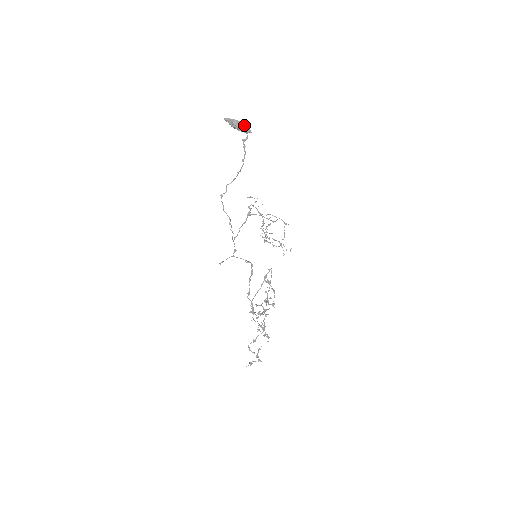
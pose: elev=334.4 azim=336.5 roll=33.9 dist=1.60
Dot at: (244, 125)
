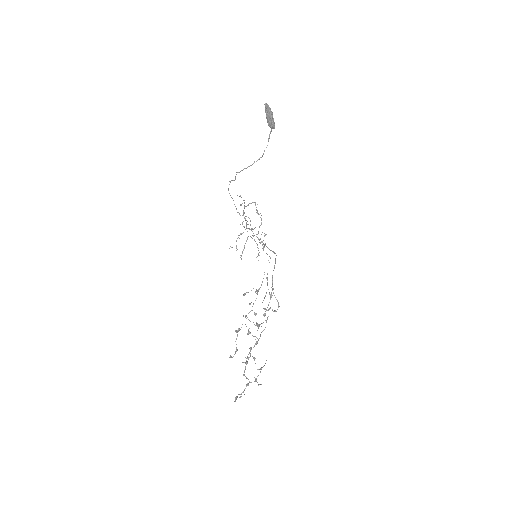
Dot at: (273, 118)
